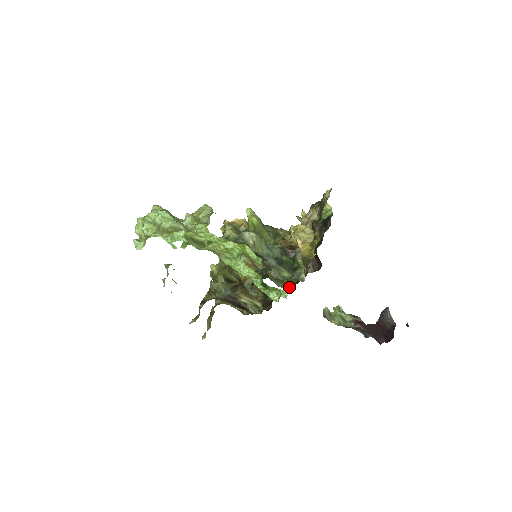
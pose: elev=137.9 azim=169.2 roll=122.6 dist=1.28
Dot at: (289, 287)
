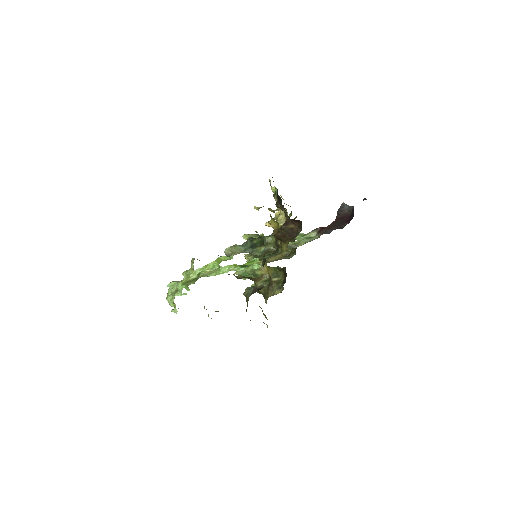
Dot at: (295, 252)
